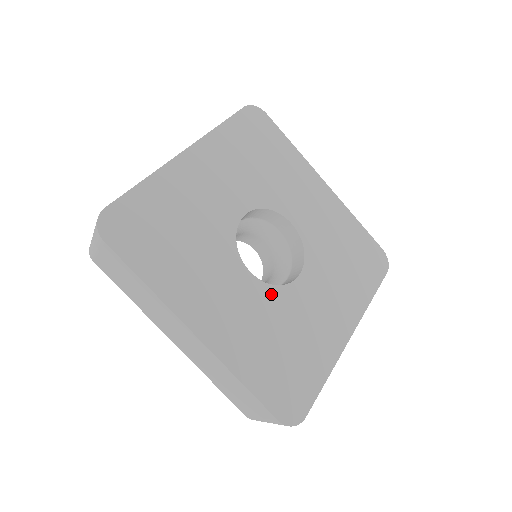
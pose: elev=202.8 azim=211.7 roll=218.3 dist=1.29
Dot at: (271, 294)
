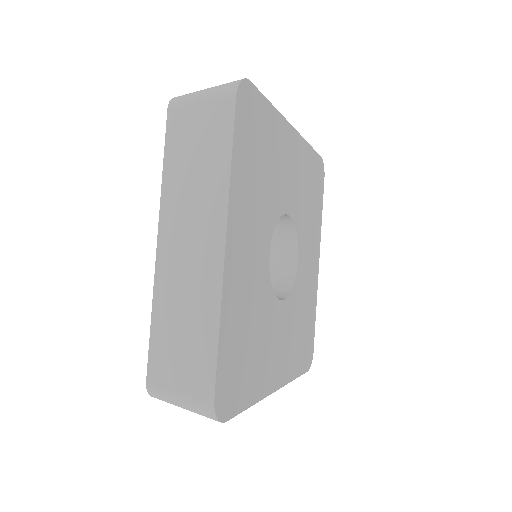
Dot at: (292, 299)
